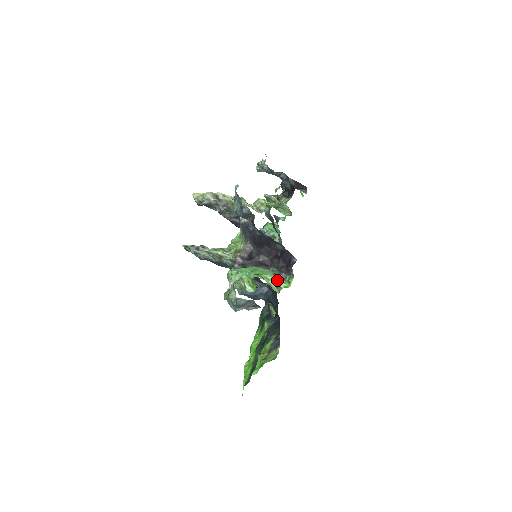
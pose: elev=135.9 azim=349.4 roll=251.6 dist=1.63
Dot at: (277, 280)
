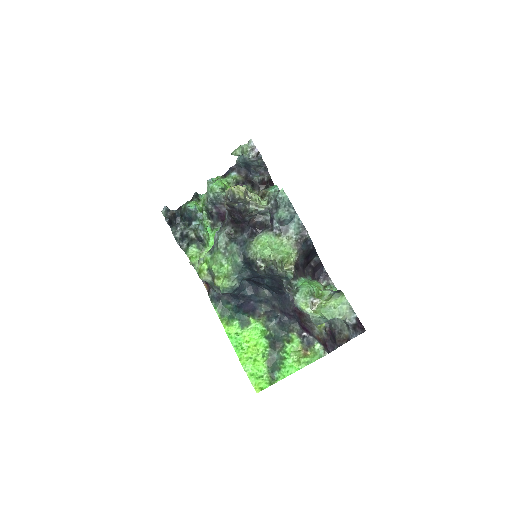
Dot at: occluded
